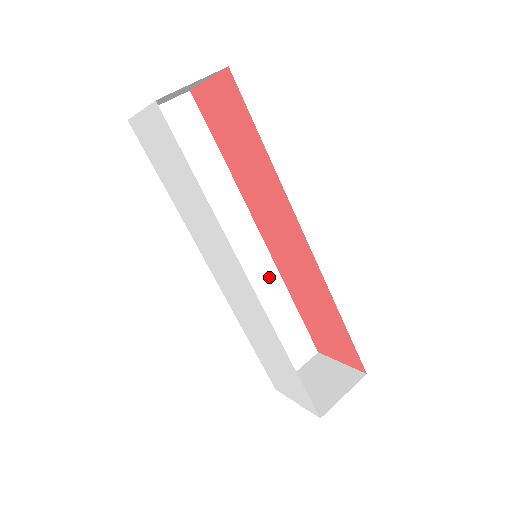
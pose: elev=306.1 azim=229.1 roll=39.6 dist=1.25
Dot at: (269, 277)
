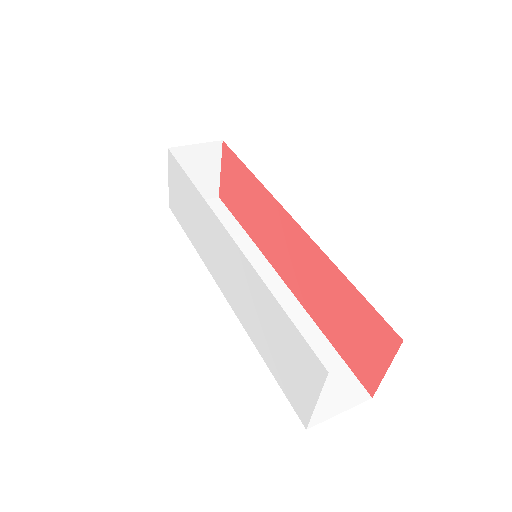
Dot at: (290, 308)
